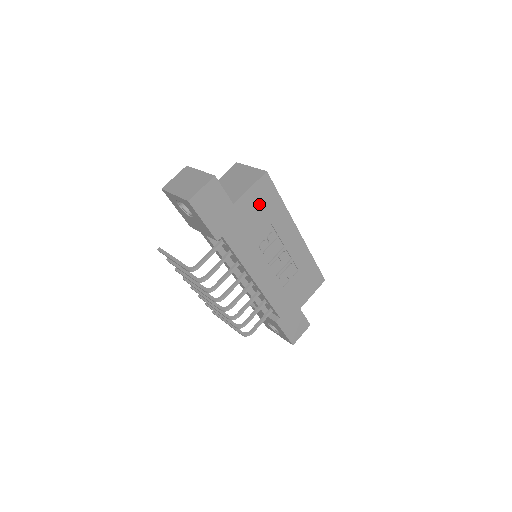
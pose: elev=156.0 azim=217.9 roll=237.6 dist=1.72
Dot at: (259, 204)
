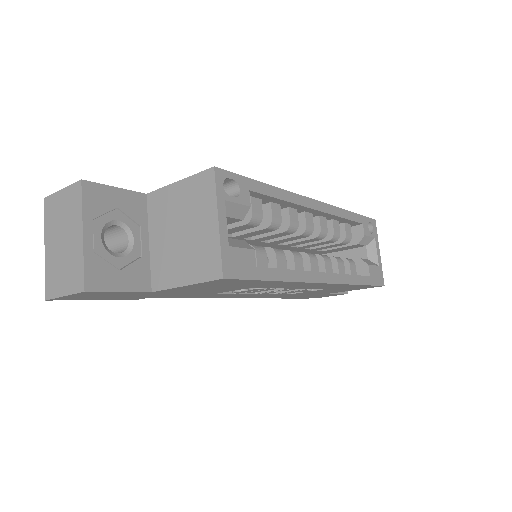
Dot at: (216, 286)
